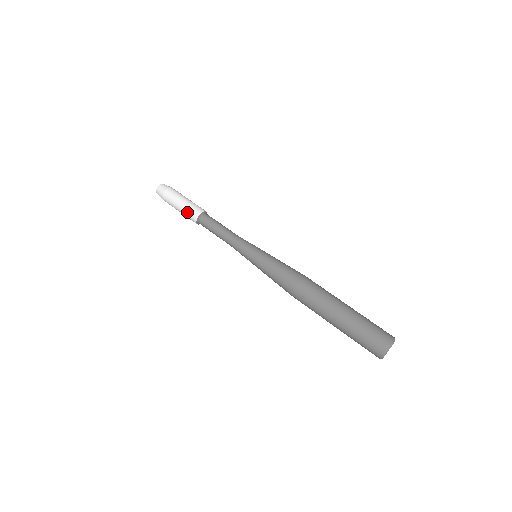
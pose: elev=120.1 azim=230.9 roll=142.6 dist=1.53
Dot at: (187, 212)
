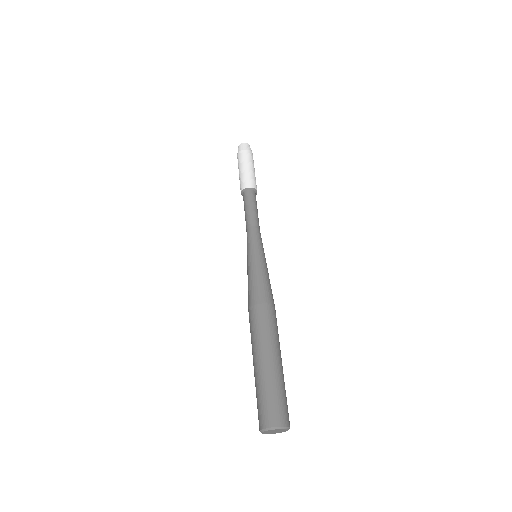
Dot at: (246, 177)
